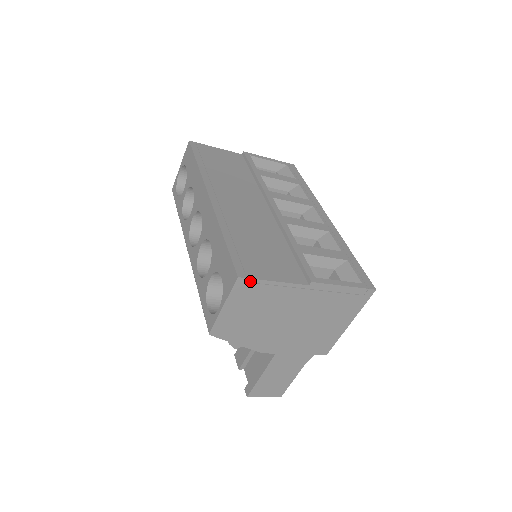
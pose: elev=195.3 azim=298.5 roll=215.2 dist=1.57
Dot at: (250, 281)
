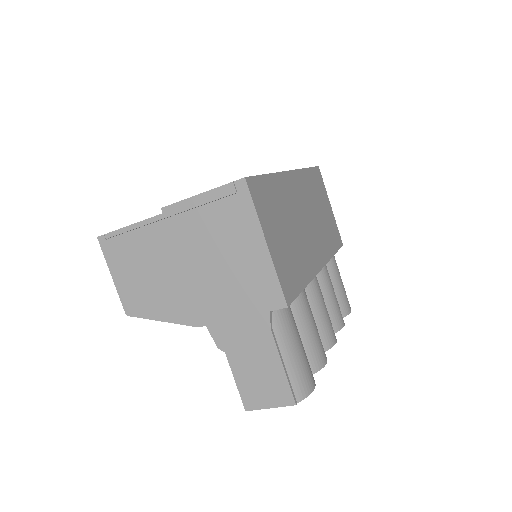
Dot at: (109, 236)
